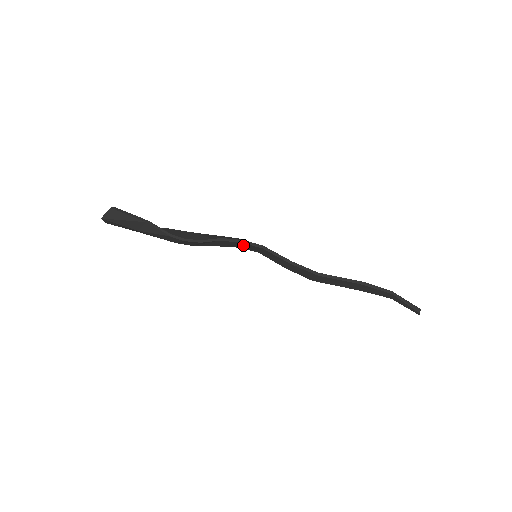
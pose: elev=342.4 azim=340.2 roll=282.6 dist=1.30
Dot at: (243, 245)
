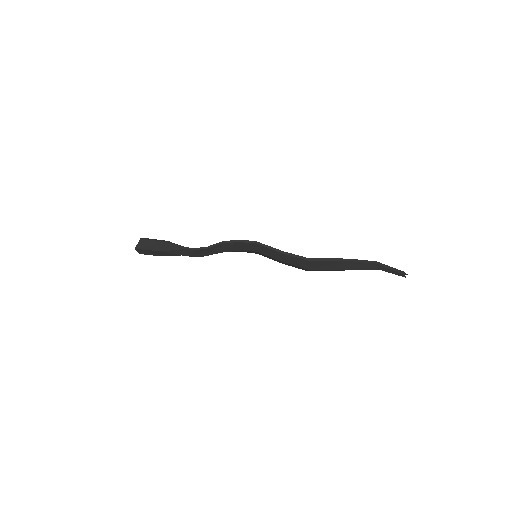
Dot at: (241, 245)
